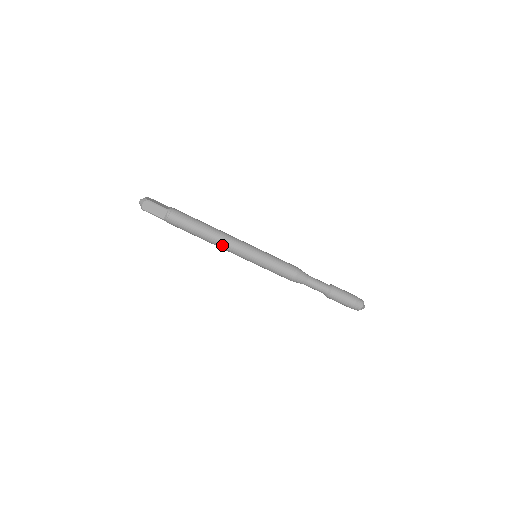
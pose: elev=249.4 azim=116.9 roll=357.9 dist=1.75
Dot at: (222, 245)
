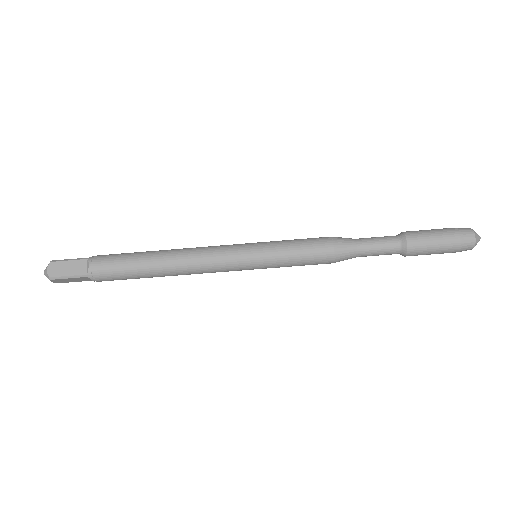
Dot at: (192, 262)
